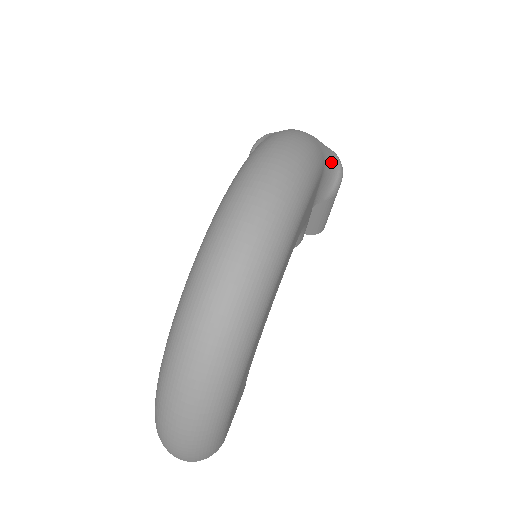
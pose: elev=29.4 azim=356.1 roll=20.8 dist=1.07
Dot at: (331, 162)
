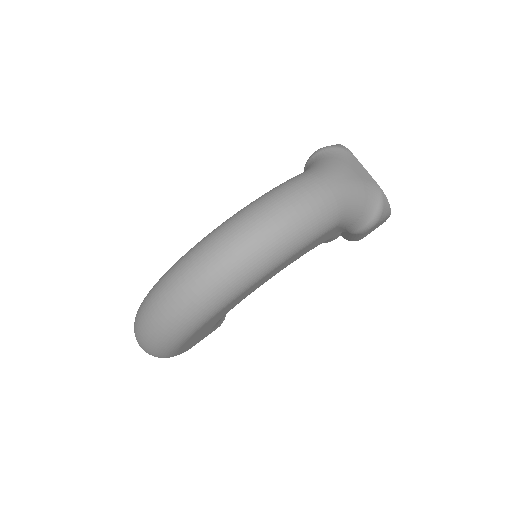
Dot at: (363, 212)
